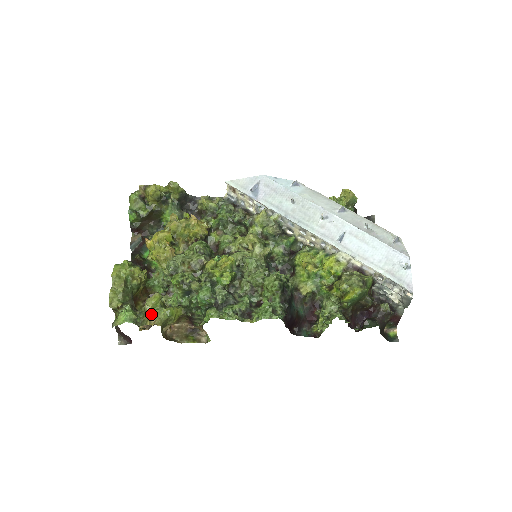
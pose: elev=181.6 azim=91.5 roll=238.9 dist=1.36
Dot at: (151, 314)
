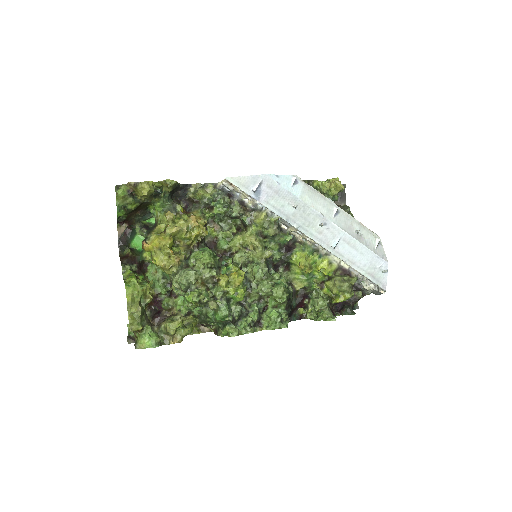
Dot at: (173, 334)
